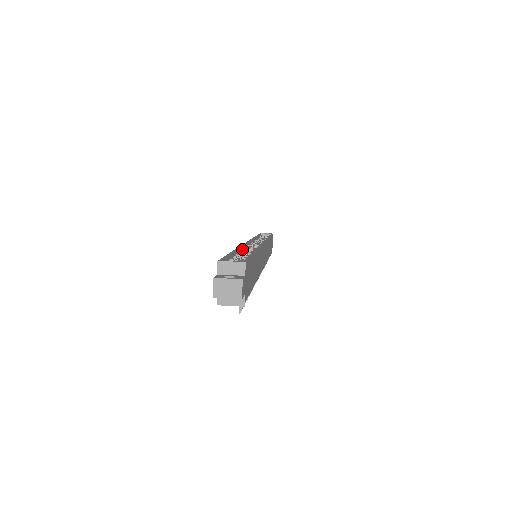
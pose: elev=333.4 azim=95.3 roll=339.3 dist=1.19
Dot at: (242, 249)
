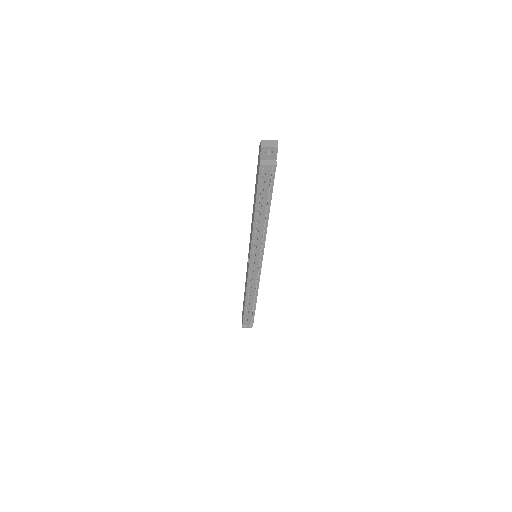
Dot at: occluded
